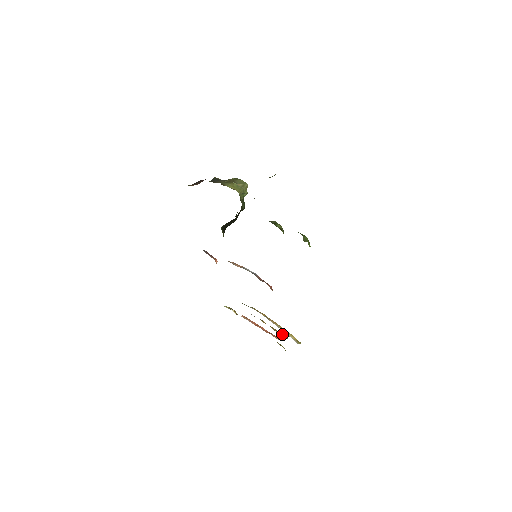
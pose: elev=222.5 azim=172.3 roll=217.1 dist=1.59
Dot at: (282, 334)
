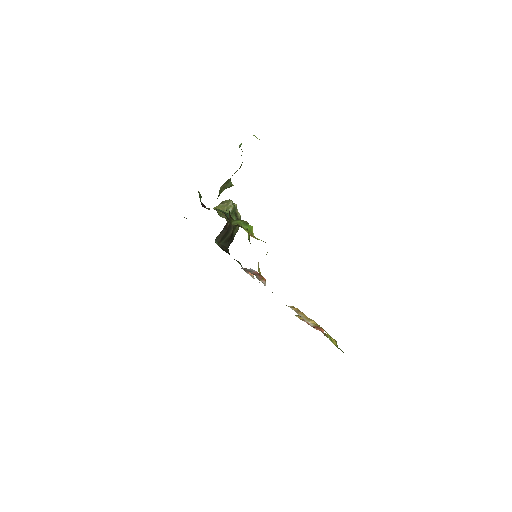
Dot at: occluded
